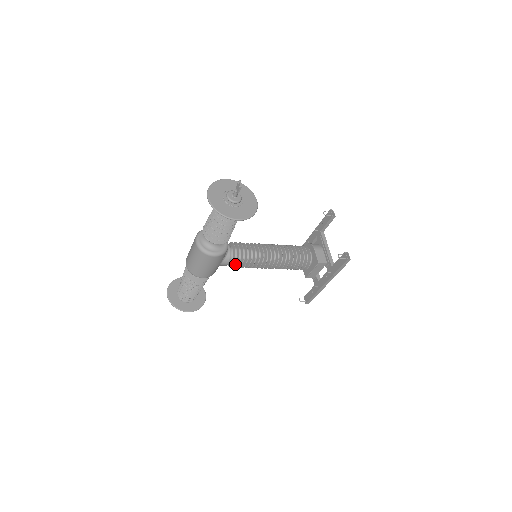
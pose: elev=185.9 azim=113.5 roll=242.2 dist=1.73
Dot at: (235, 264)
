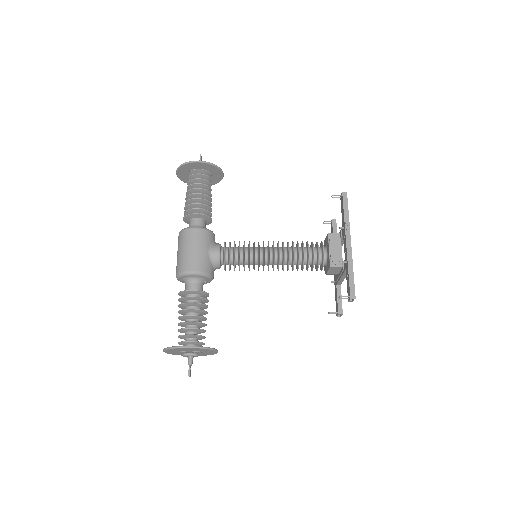
Dot at: (228, 254)
